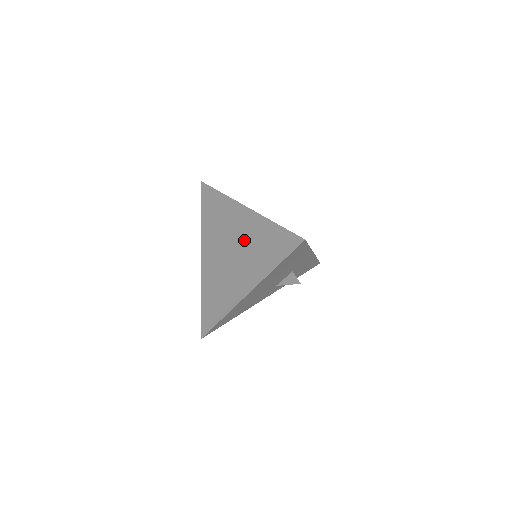
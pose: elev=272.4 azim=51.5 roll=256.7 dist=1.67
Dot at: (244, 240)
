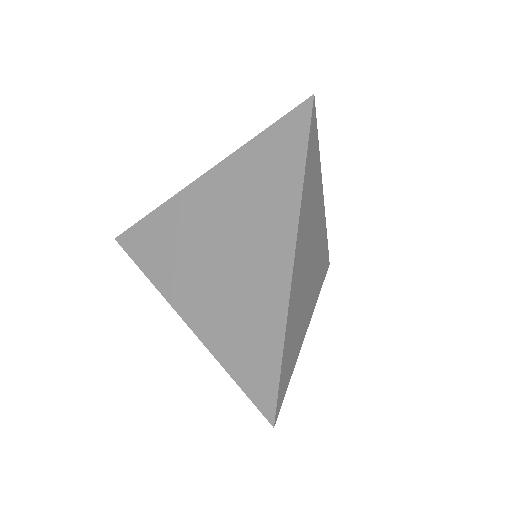
Dot at: (244, 281)
